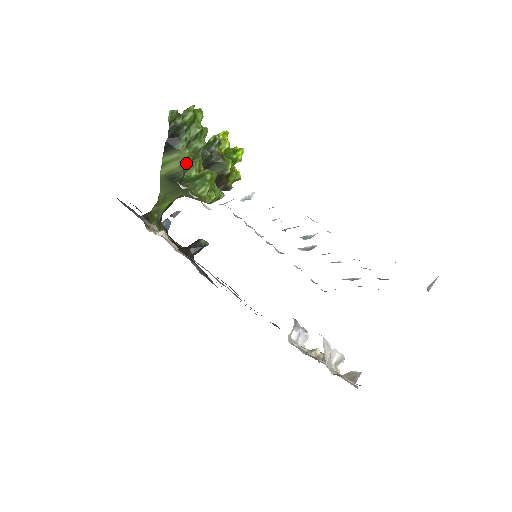
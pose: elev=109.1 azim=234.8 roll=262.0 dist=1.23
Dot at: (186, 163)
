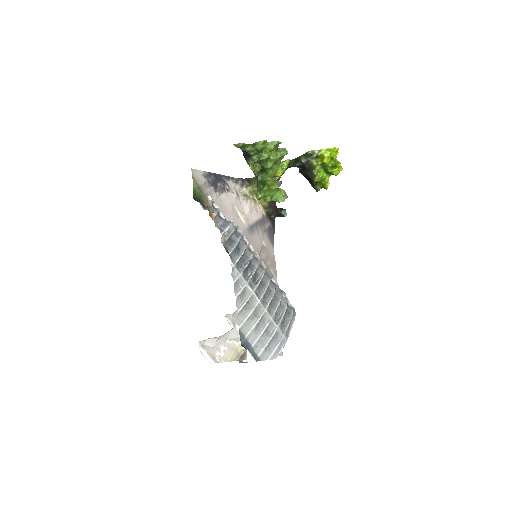
Dot at: occluded
